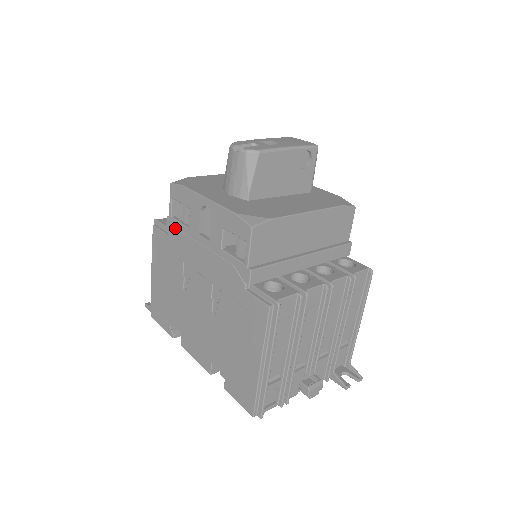
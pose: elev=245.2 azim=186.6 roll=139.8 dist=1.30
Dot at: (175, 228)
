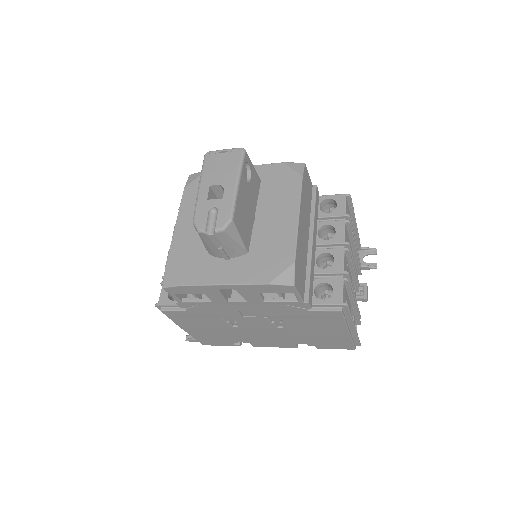
Dot at: (193, 306)
